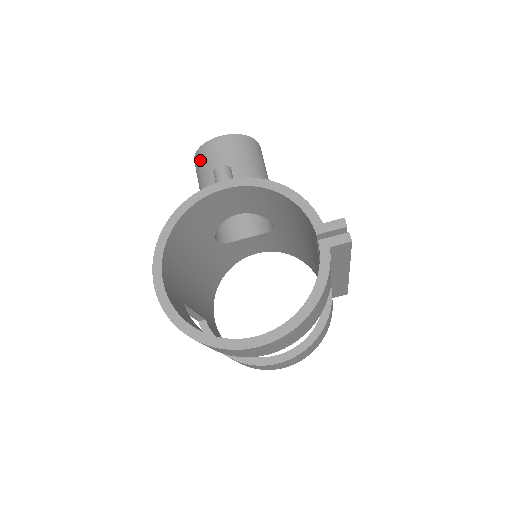
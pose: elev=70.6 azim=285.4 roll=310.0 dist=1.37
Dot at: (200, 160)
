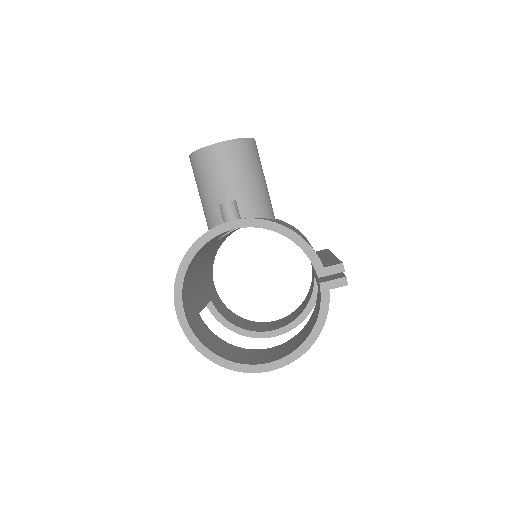
Dot at: (197, 165)
